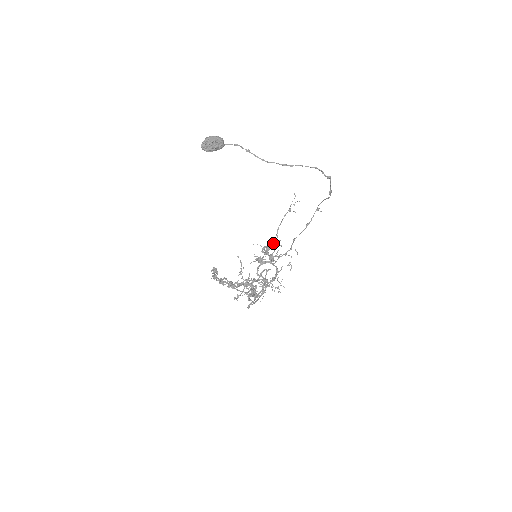
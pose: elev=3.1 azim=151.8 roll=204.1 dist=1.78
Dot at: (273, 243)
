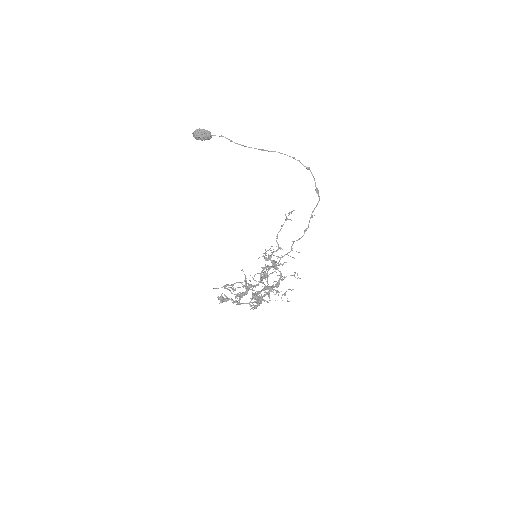
Dot at: occluded
